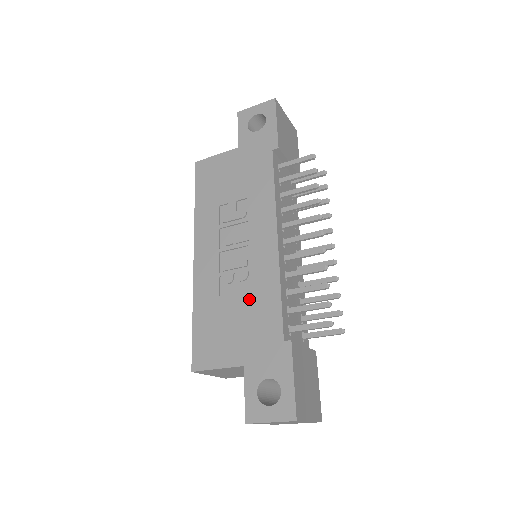
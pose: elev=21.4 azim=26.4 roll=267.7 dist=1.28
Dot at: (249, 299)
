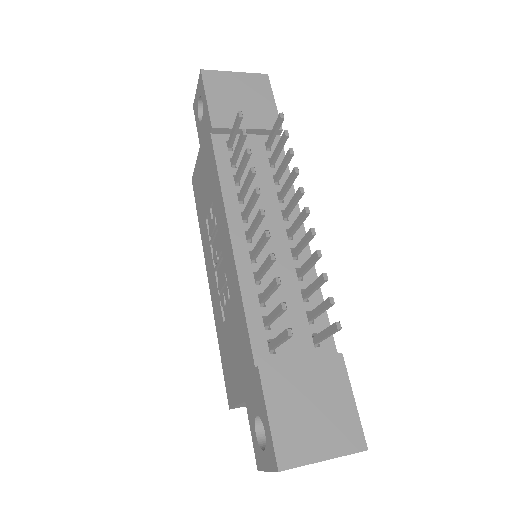
Dot at: (233, 321)
